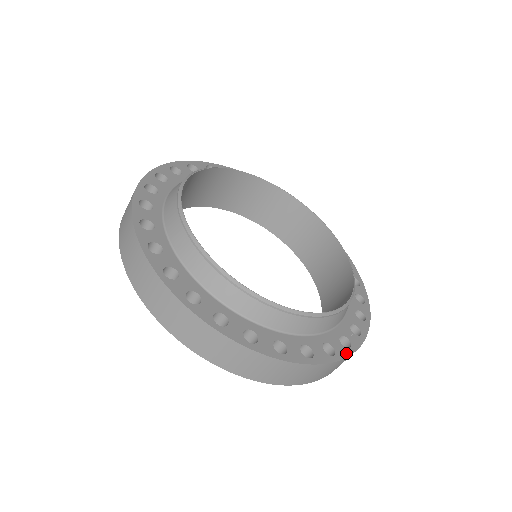
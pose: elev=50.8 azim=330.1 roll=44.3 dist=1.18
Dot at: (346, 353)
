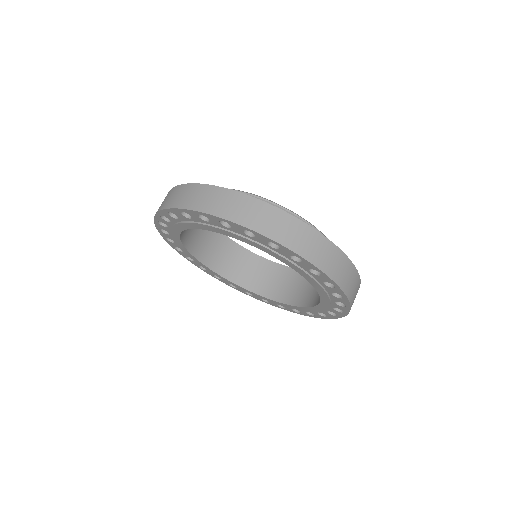
Dot at: occluded
